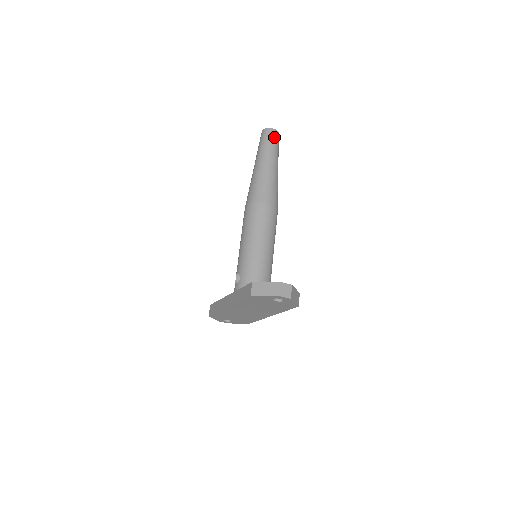
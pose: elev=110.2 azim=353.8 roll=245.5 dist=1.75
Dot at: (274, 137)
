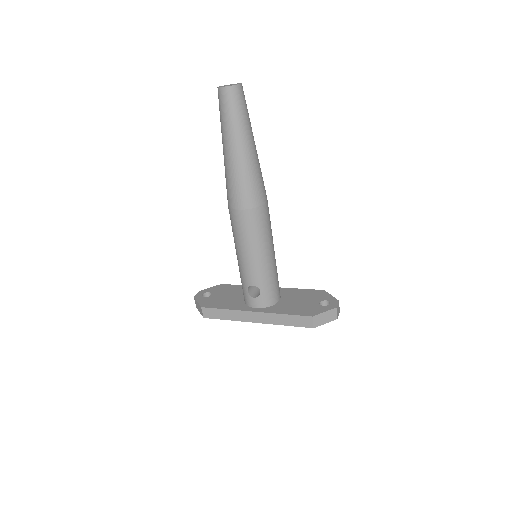
Dot at: (244, 98)
